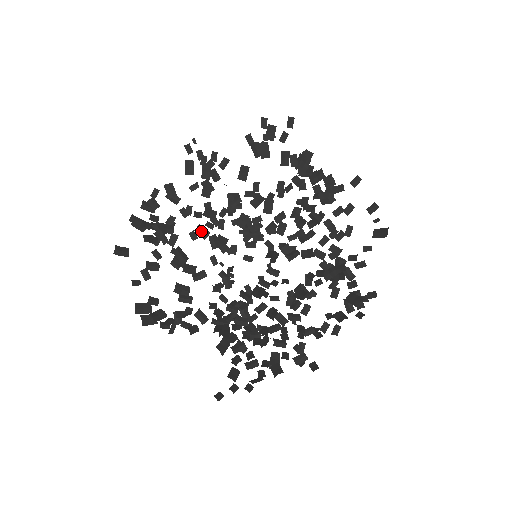
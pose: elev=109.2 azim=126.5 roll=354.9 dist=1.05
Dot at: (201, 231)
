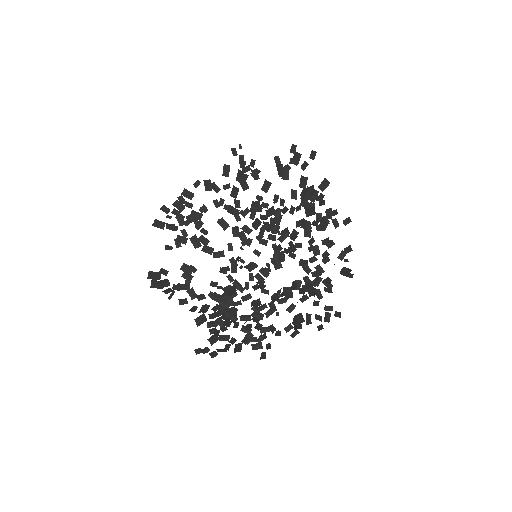
Dot at: (223, 223)
